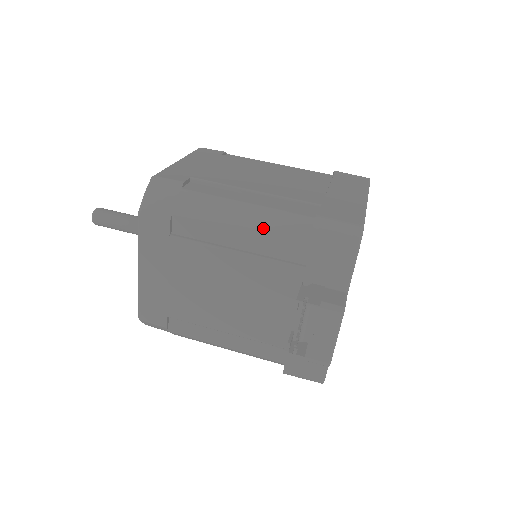
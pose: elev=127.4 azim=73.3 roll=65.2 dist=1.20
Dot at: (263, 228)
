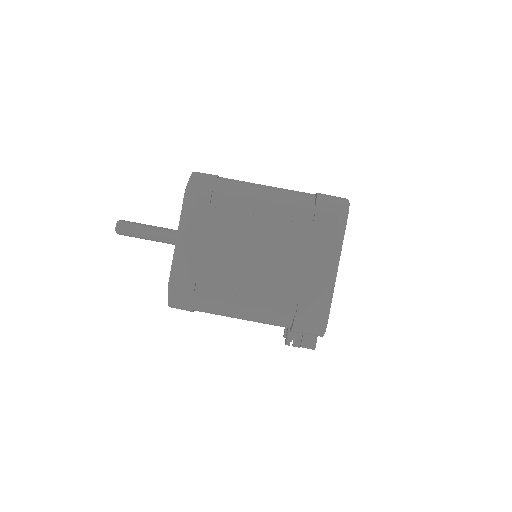
Dot at: (258, 320)
